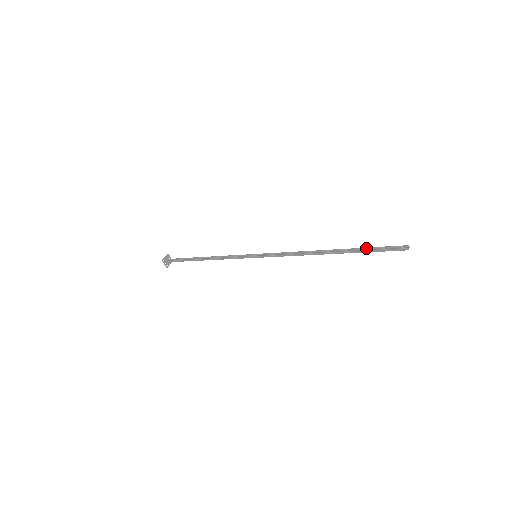
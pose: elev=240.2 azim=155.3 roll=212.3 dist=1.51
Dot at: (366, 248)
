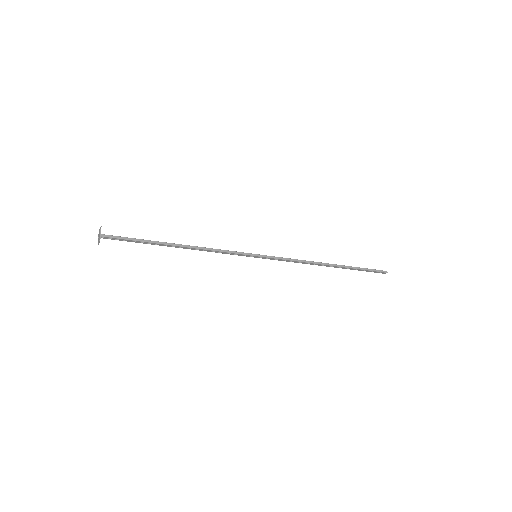
Dot at: (358, 268)
